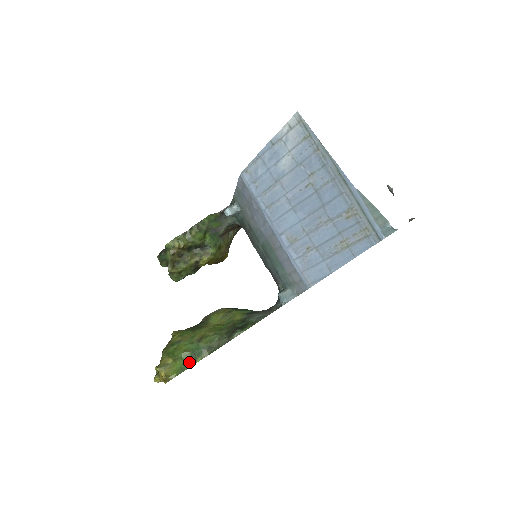
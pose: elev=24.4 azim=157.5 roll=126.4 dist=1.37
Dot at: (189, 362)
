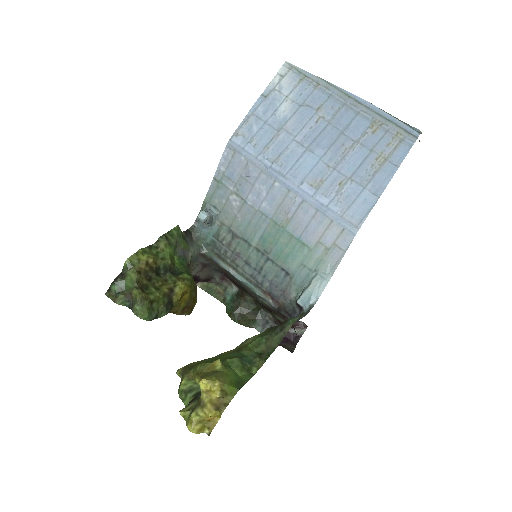
Dot at: (243, 374)
